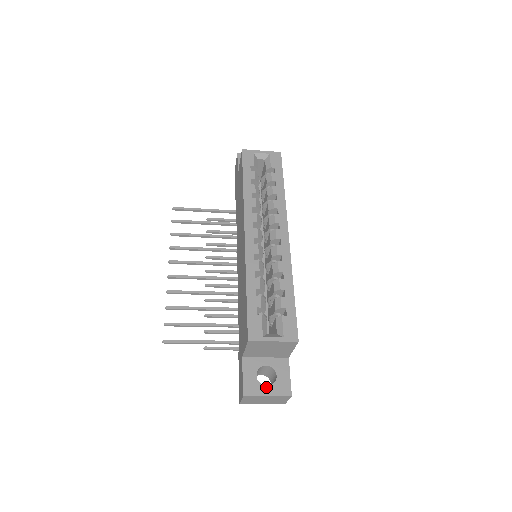
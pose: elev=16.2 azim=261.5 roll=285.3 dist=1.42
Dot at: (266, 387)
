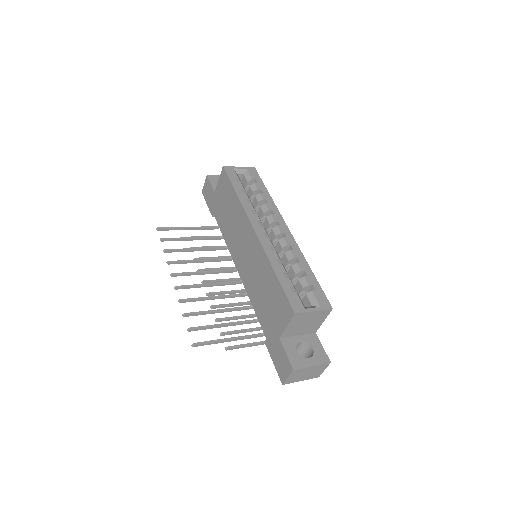
Dot at: (308, 359)
